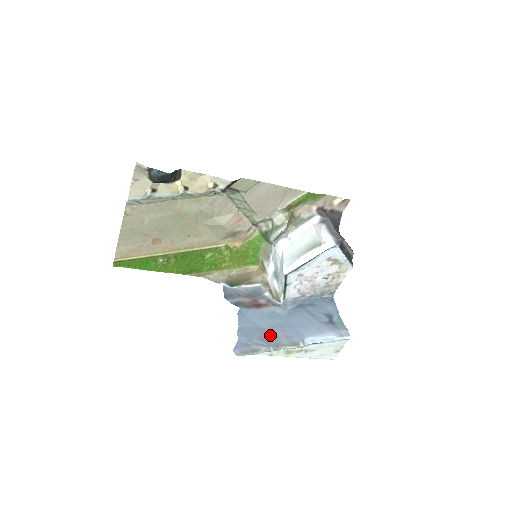
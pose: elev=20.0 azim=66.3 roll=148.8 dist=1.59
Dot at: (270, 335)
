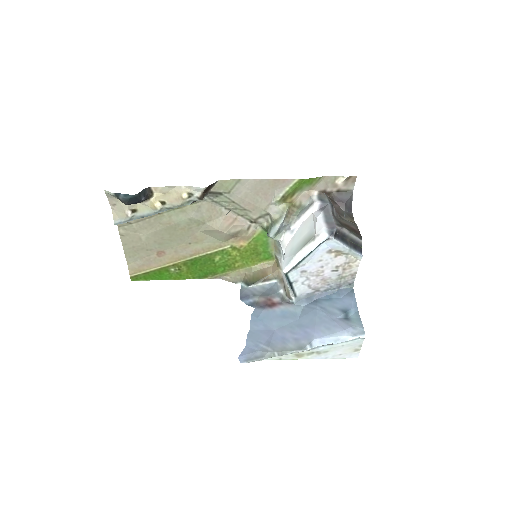
Dot at: (278, 338)
